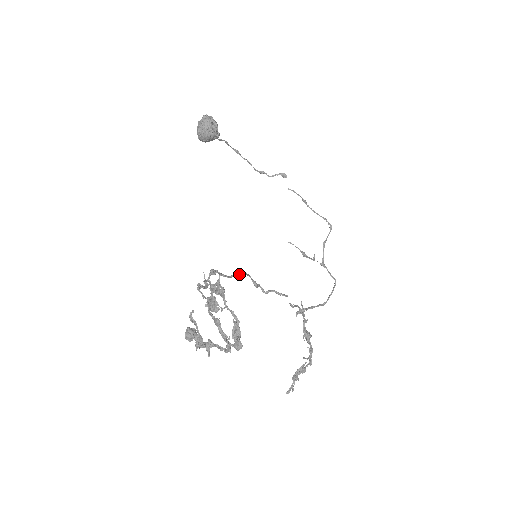
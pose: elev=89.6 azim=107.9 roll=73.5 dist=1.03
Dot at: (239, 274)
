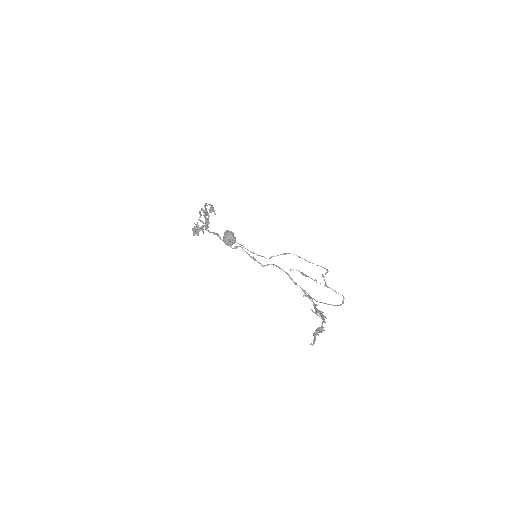
Dot at: (237, 247)
